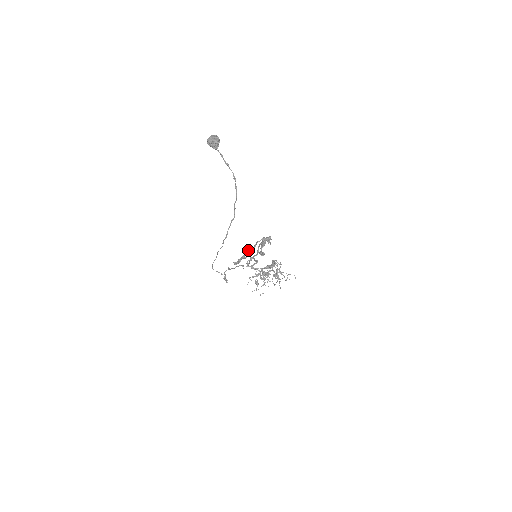
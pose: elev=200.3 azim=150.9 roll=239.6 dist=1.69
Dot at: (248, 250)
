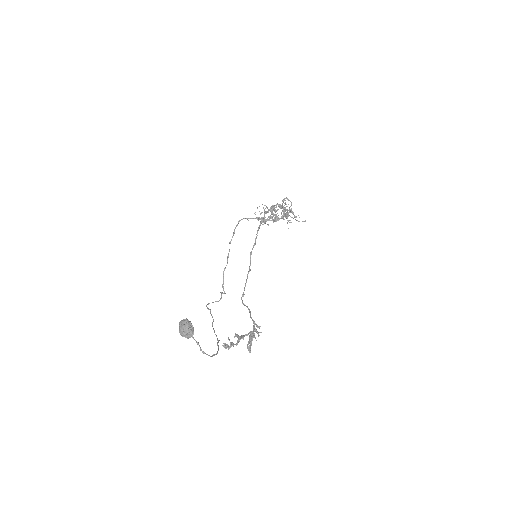
Dot at: (237, 336)
